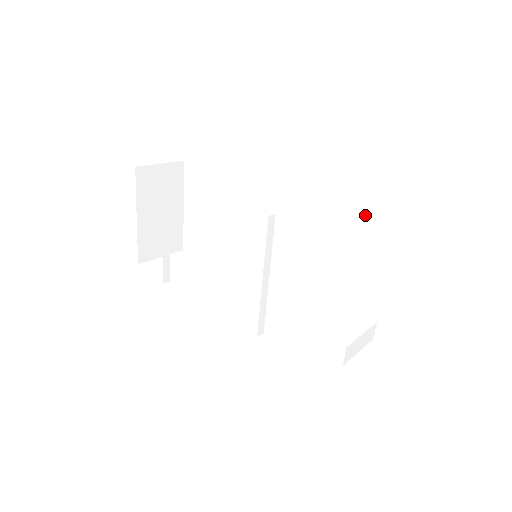
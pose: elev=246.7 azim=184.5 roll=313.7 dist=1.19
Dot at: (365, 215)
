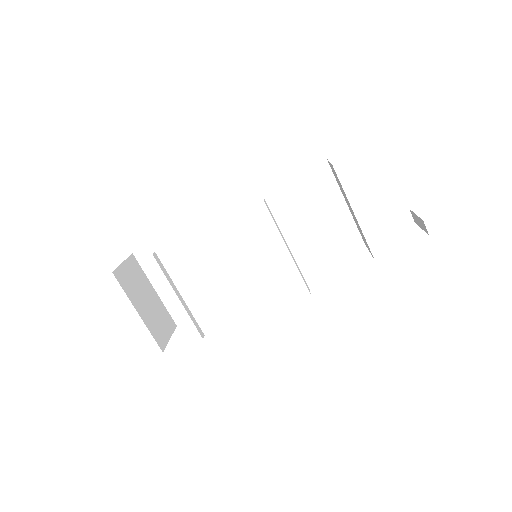
Dot at: (303, 172)
